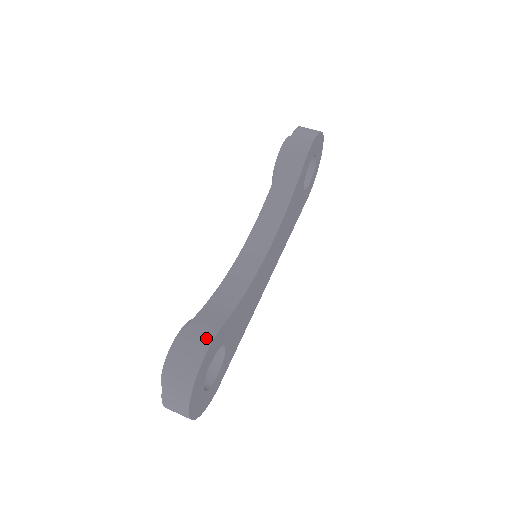
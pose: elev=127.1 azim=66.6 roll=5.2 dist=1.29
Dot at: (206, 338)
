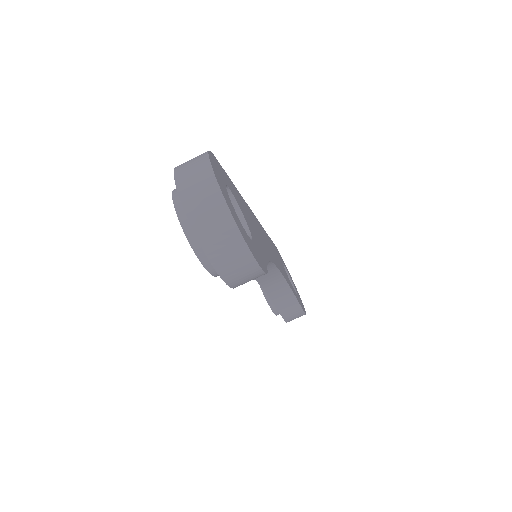
Dot at: (300, 315)
